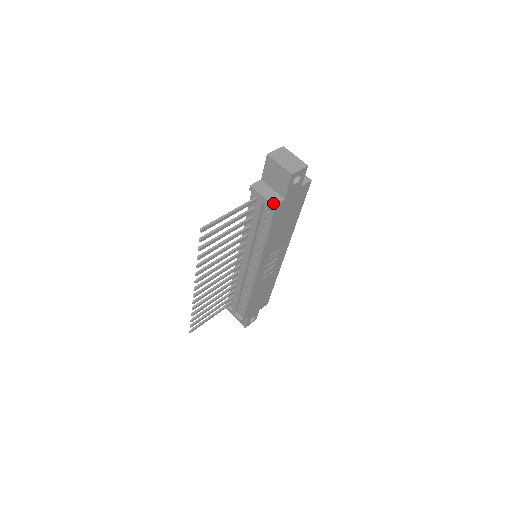
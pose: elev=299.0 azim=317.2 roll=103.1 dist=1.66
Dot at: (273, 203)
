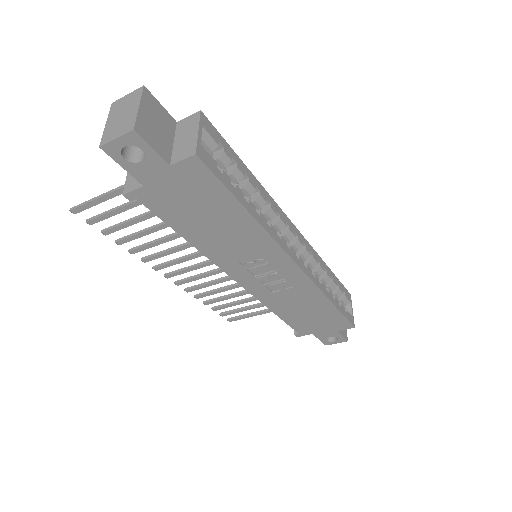
Dot at: (125, 190)
